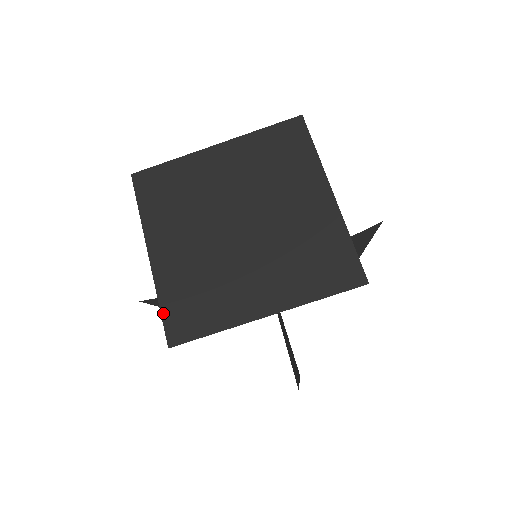
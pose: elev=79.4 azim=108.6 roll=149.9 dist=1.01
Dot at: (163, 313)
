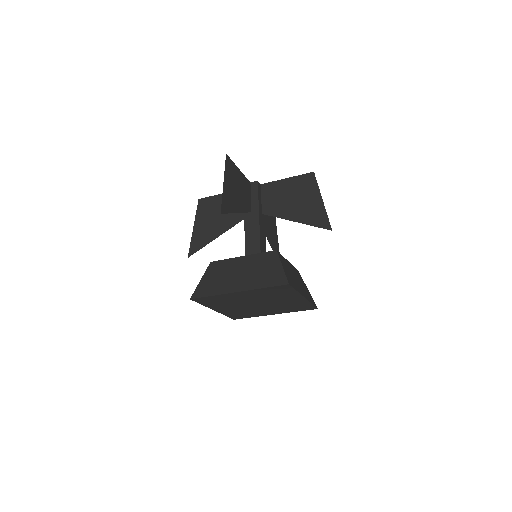
Dot at: occluded
